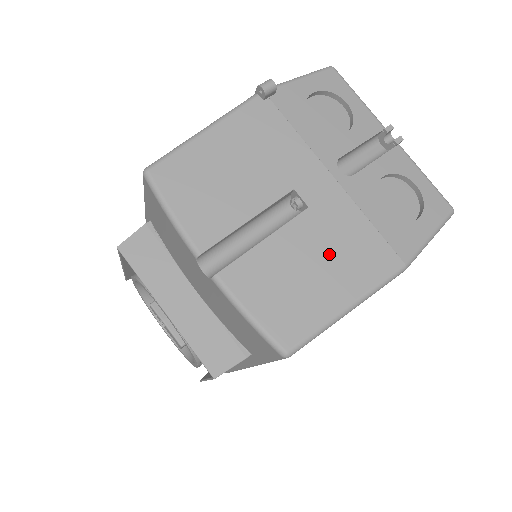
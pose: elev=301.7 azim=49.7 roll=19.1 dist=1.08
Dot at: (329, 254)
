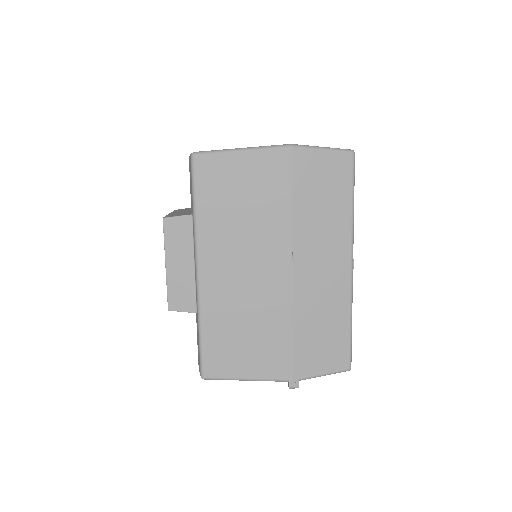
Dot at: occluded
